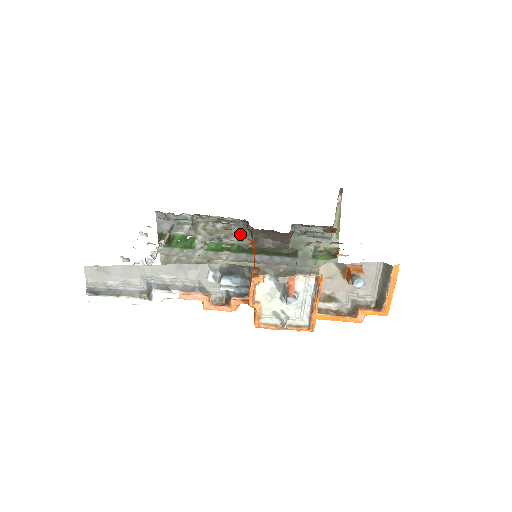
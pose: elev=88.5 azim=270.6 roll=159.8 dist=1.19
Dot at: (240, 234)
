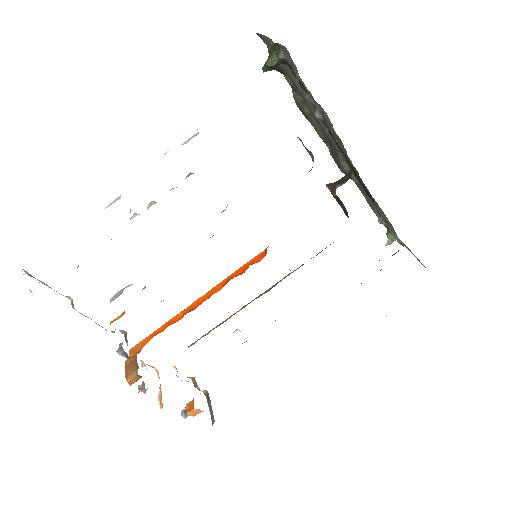
Dot at: (346, 153)
